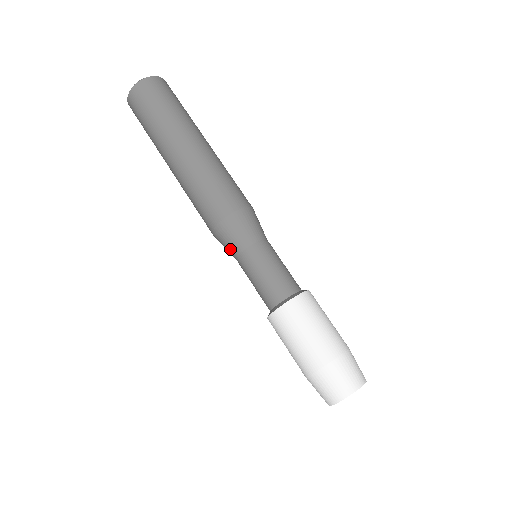
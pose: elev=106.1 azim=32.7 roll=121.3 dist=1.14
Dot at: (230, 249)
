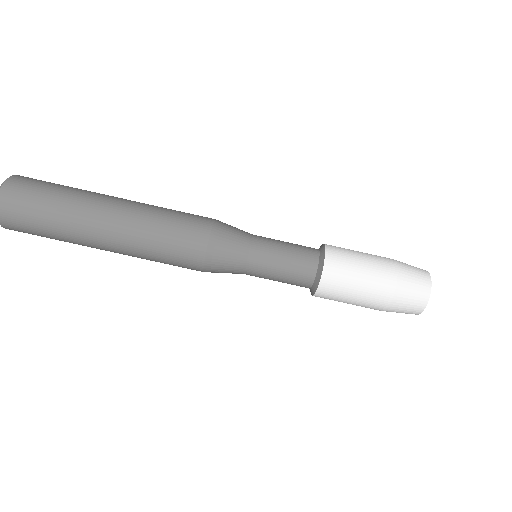
Dot at: (233, 266)
